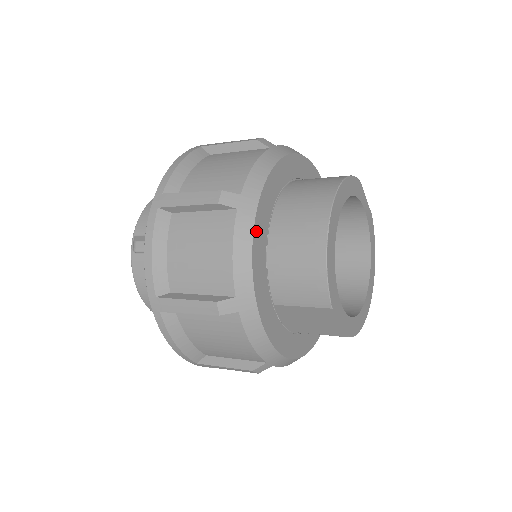
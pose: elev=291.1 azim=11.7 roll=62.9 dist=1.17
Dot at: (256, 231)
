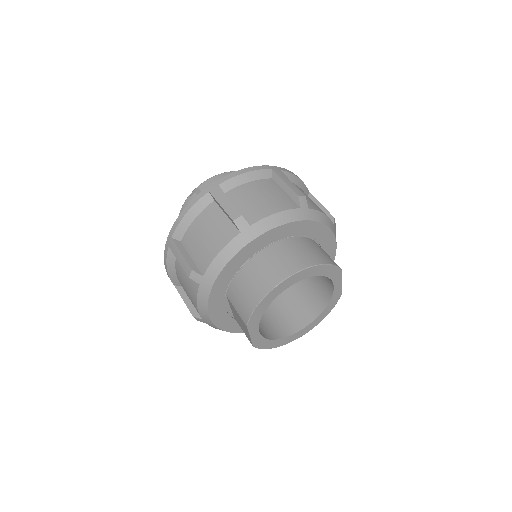
Dot at: (241, 252)
